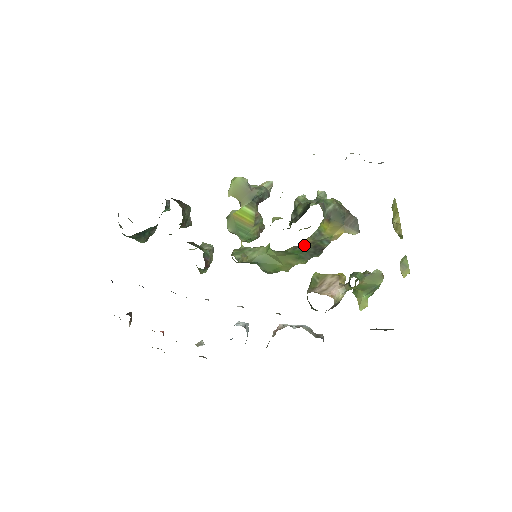
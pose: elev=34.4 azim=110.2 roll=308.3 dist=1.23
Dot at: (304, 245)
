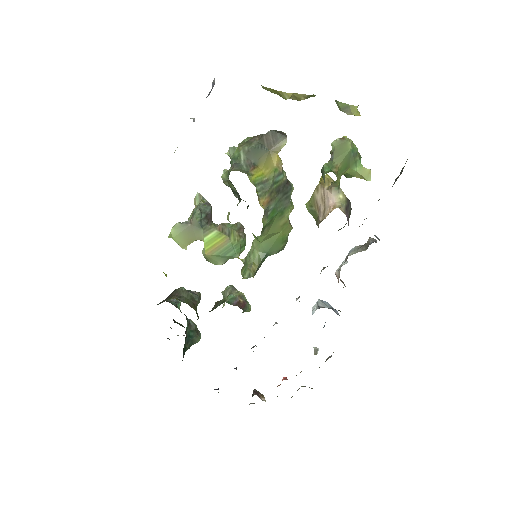
Dot at: (268, 205)
